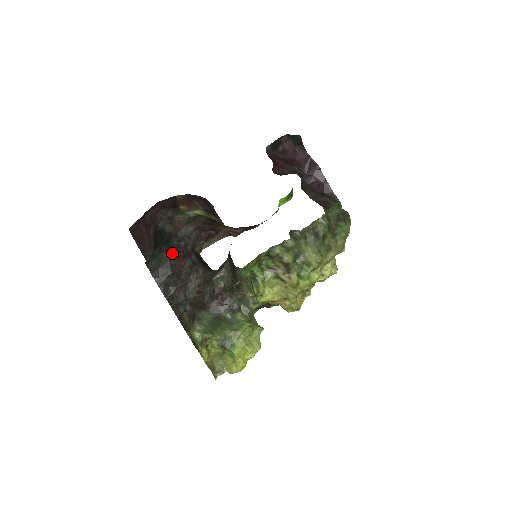
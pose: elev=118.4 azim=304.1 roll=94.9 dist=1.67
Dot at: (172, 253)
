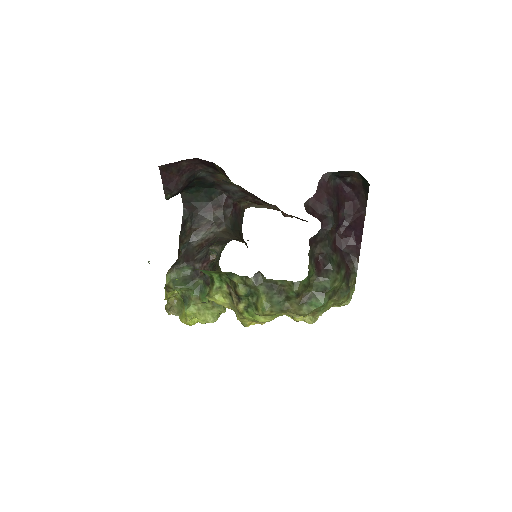
Dot at: (209, 197)
